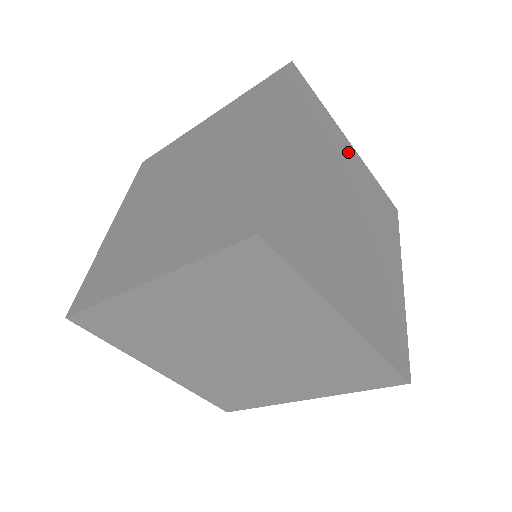
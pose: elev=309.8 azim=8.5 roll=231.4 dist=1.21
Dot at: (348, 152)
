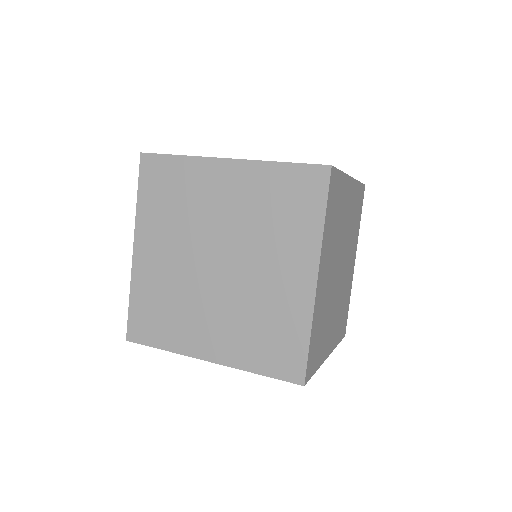
Dot at: occluded
